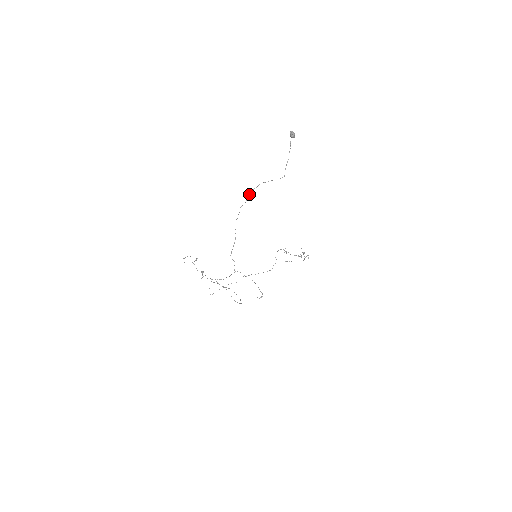
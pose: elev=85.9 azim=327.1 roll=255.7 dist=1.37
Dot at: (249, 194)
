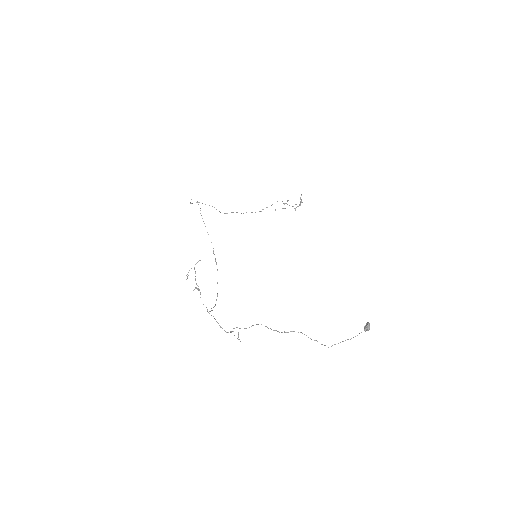
Dot at: (288, 332)
